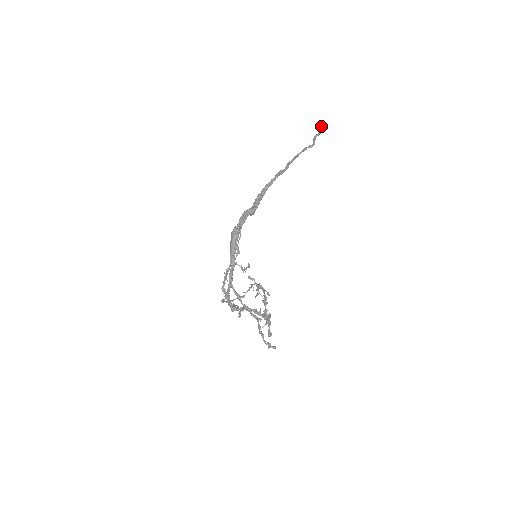
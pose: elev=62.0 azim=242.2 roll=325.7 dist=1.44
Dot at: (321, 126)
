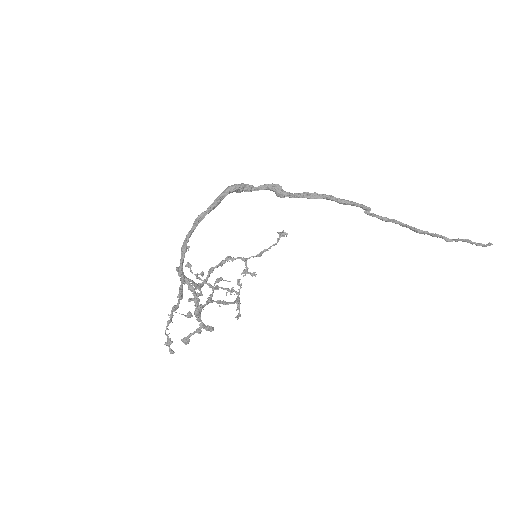
Dot at: (490, 243)
